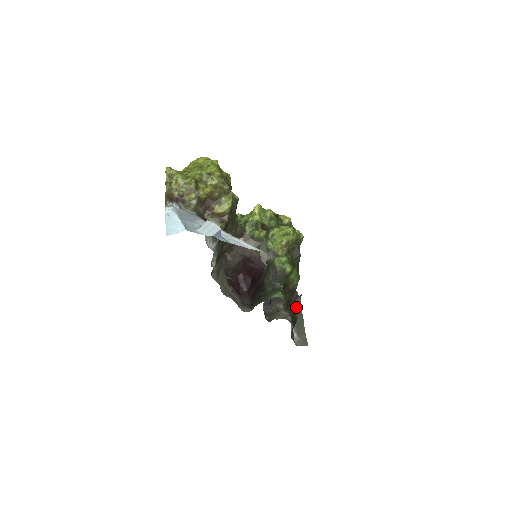
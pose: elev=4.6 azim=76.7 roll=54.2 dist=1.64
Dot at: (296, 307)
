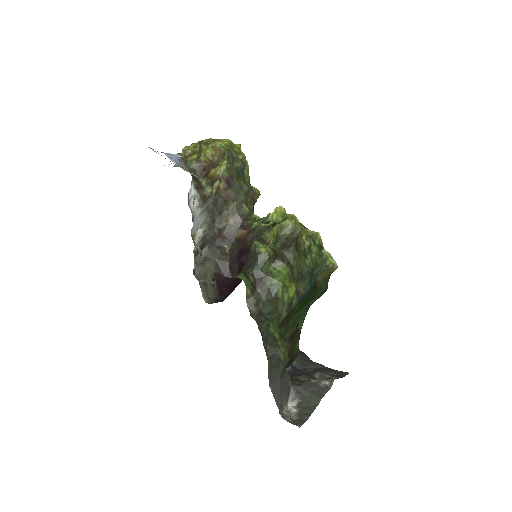
Dot at: (321, 385)
